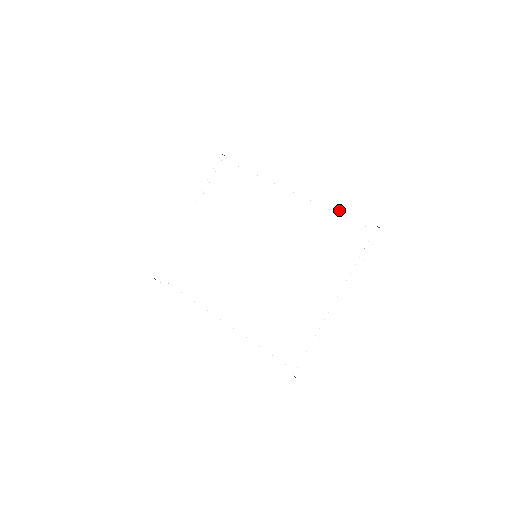
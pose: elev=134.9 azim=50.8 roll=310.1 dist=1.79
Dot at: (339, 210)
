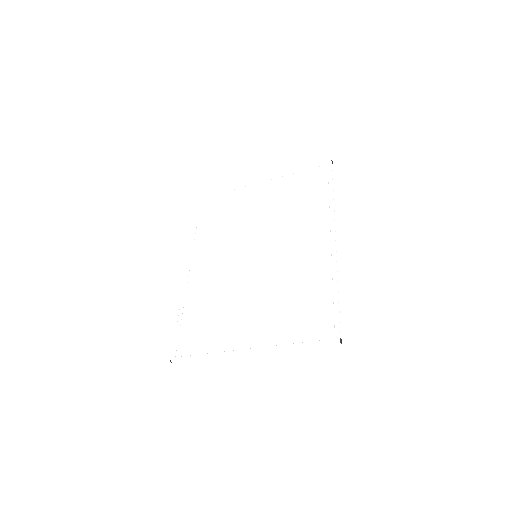
Dot at: (337, 293)
